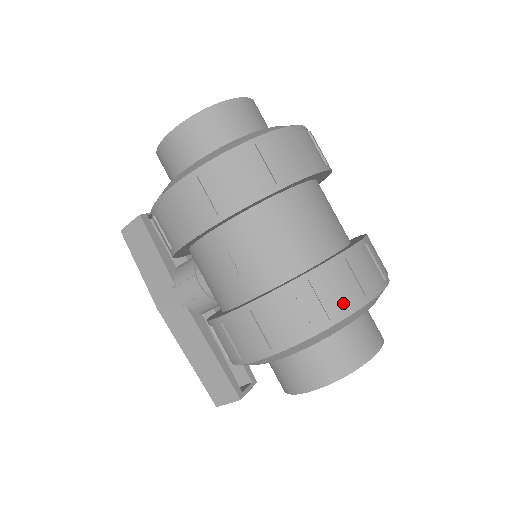
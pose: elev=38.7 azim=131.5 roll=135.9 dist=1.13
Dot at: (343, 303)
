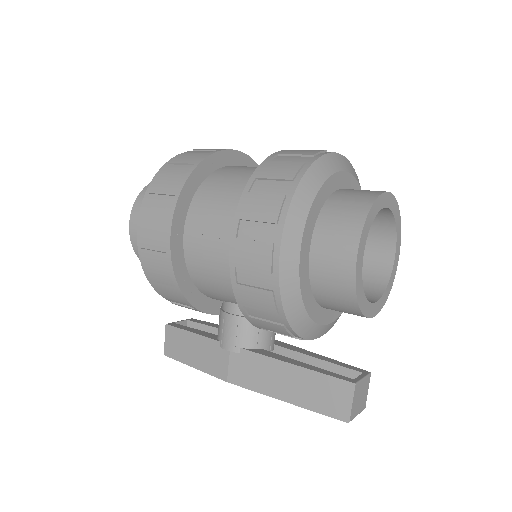
Dot at: (294, 167)
